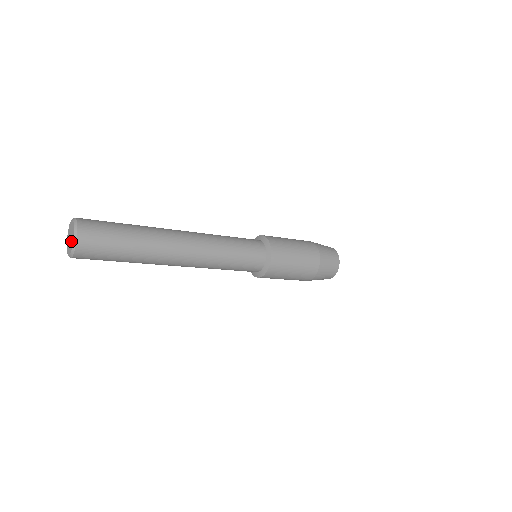
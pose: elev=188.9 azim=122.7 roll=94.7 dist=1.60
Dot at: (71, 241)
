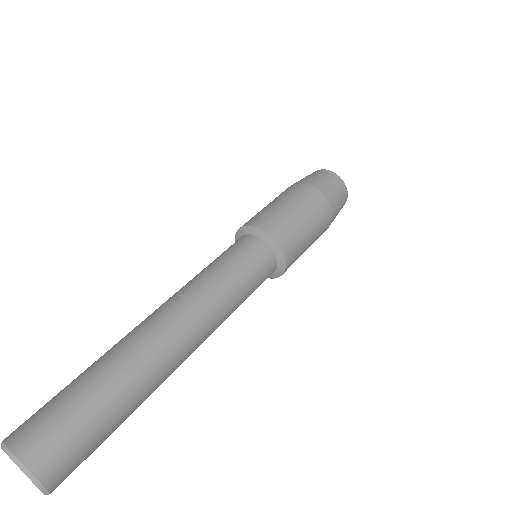
Dot at: occluded
